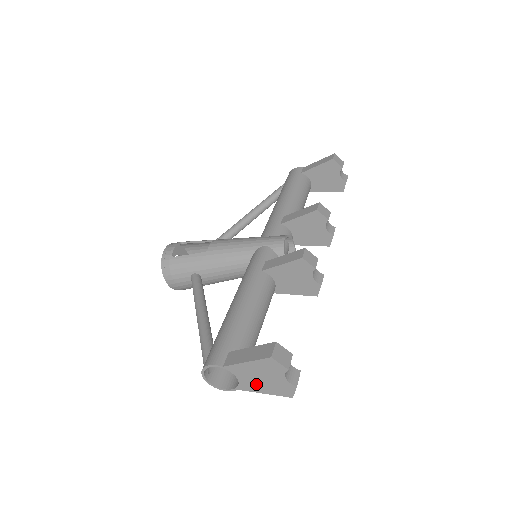
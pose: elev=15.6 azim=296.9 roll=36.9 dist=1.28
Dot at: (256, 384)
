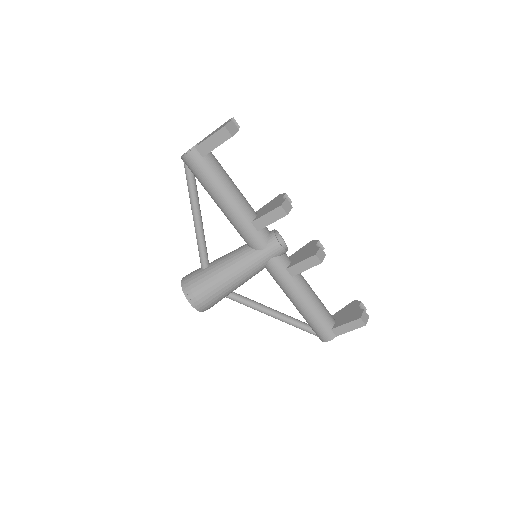
Dot at: occluded
